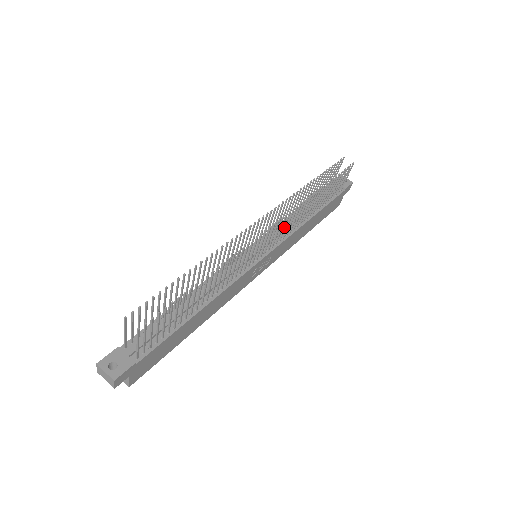
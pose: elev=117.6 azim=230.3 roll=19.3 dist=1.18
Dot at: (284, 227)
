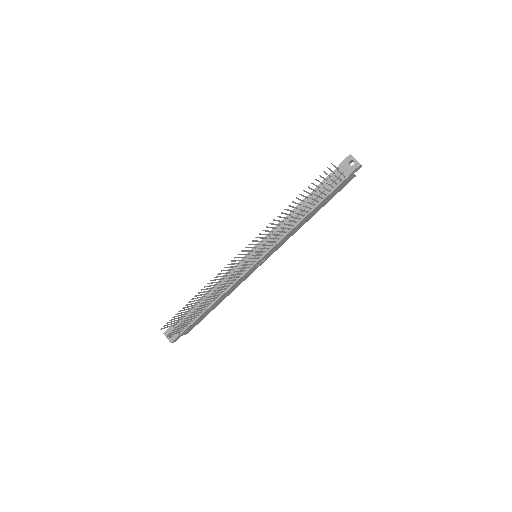
Dot at: (267, 245)
